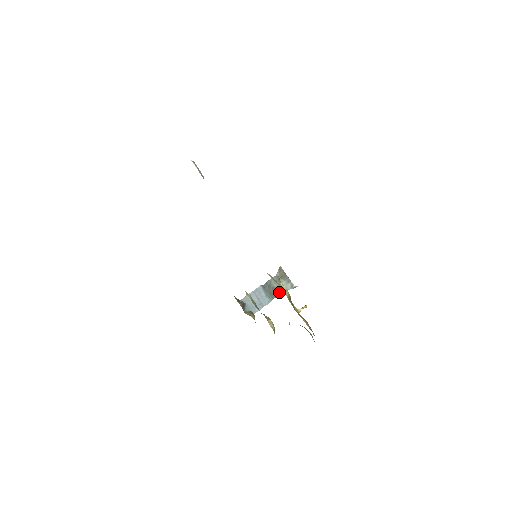
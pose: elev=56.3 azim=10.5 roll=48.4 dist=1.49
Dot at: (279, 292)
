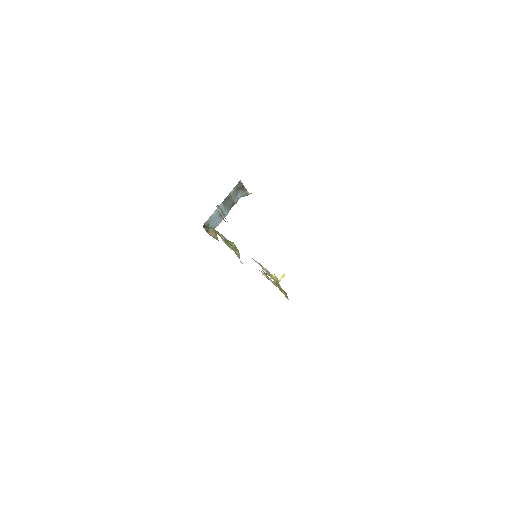
Dot at: (235, 202)
